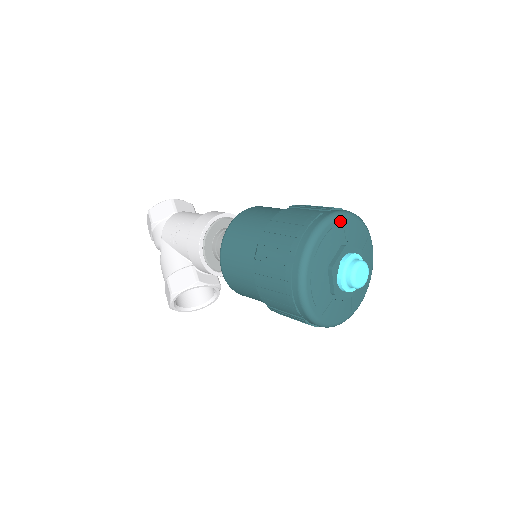
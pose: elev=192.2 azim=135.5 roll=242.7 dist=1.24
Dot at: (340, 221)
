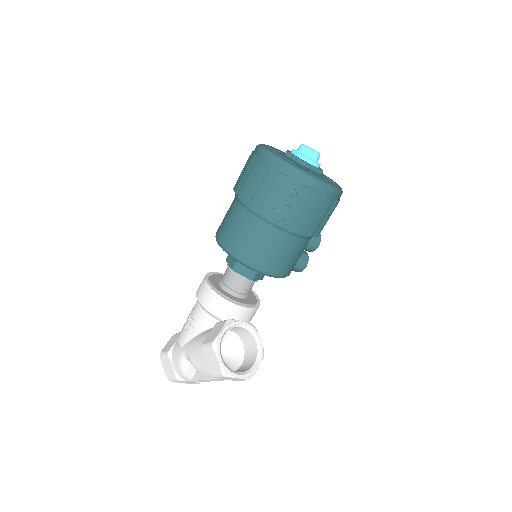
Dot at: occluded
